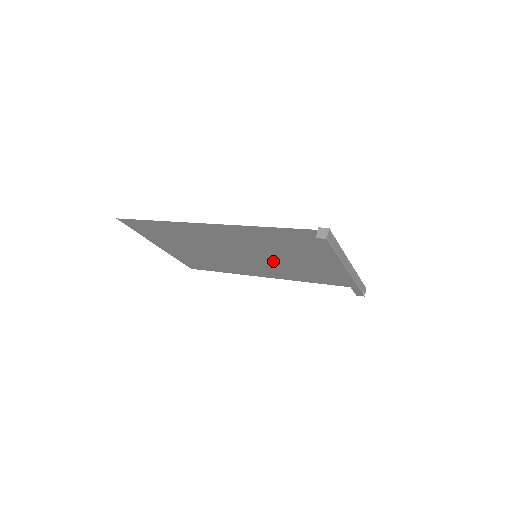
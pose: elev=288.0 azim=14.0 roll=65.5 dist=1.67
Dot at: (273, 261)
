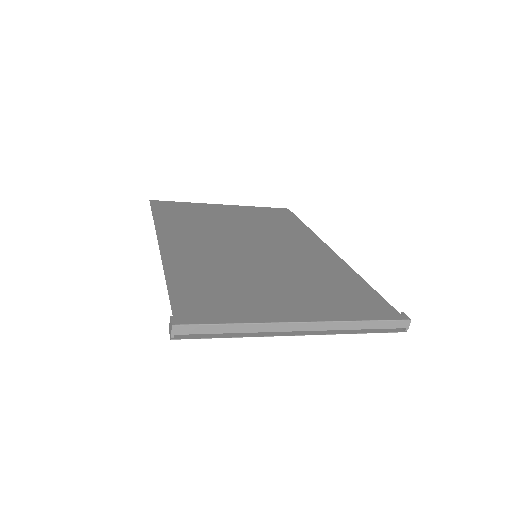
Dot at: (277, 263)
